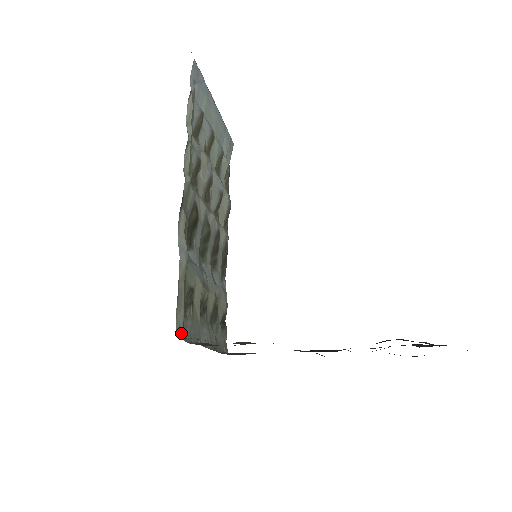
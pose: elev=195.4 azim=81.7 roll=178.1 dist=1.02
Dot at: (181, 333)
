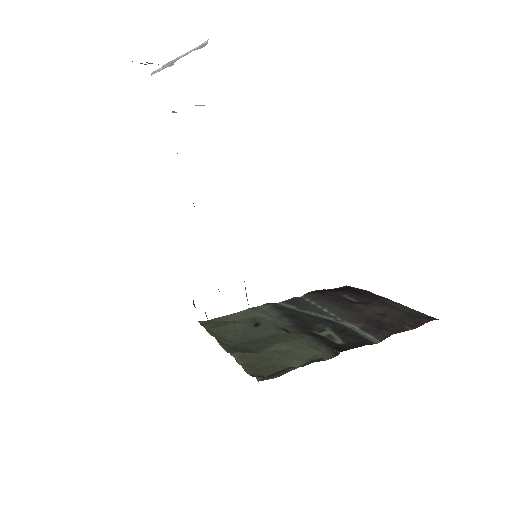
Dot at: (255, 375)
